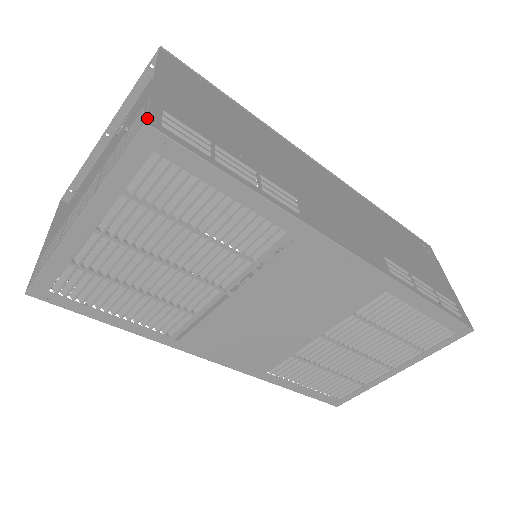
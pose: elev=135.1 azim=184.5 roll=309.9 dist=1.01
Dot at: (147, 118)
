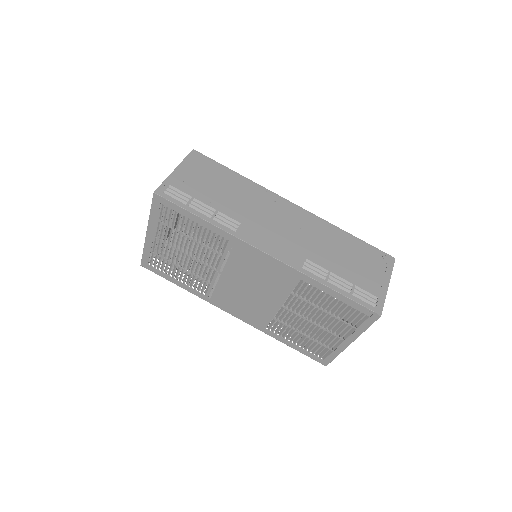
Dot at: (156, 190)
